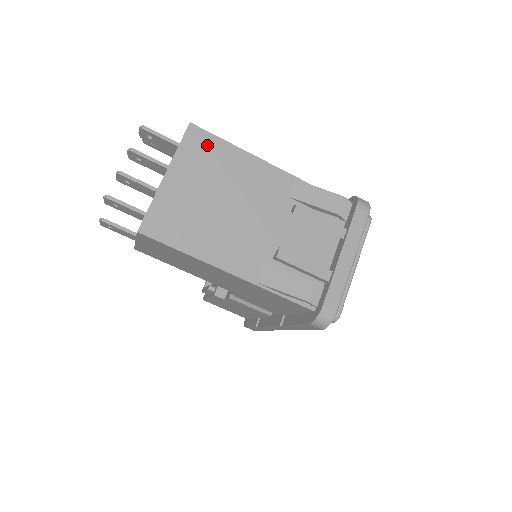
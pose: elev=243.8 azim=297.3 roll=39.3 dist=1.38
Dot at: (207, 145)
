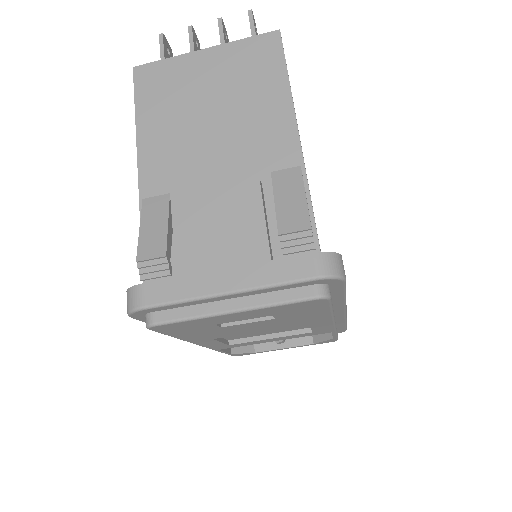
Dot at: (267, 58)
